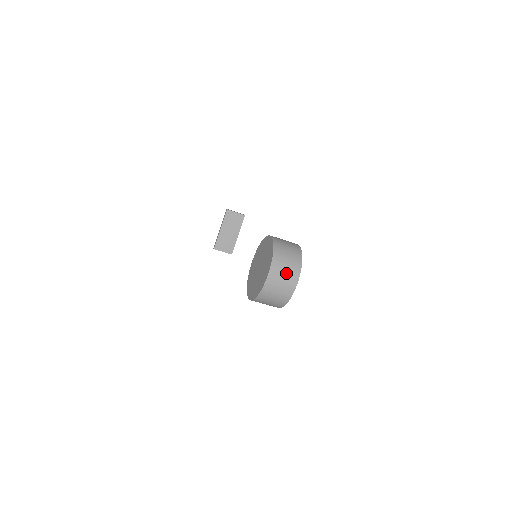
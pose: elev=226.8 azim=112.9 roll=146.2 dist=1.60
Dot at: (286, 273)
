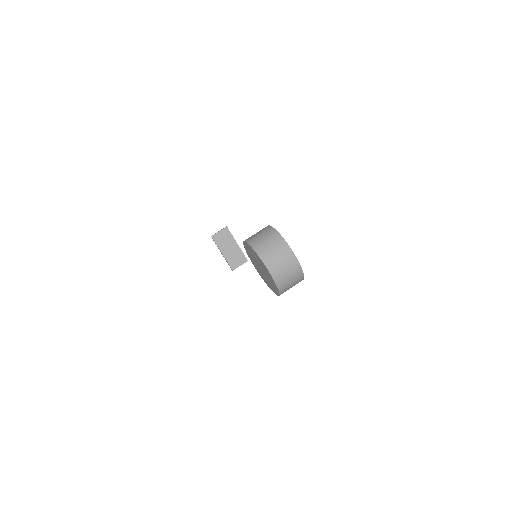
Dot at: (279, 256)
